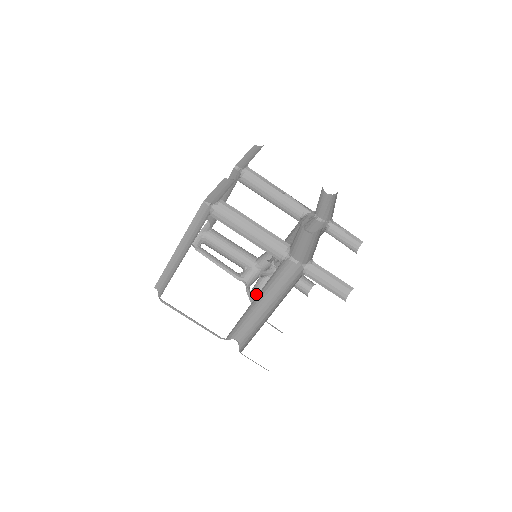
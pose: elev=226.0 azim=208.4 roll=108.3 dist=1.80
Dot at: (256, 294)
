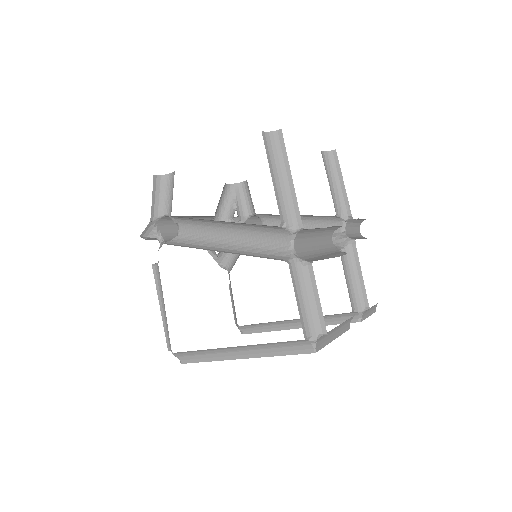
Dot at: occluded
